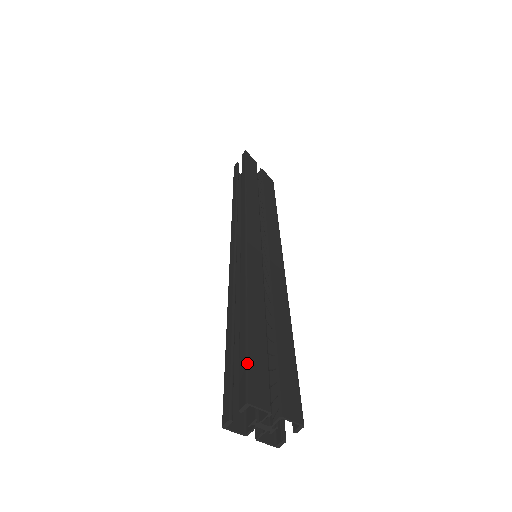
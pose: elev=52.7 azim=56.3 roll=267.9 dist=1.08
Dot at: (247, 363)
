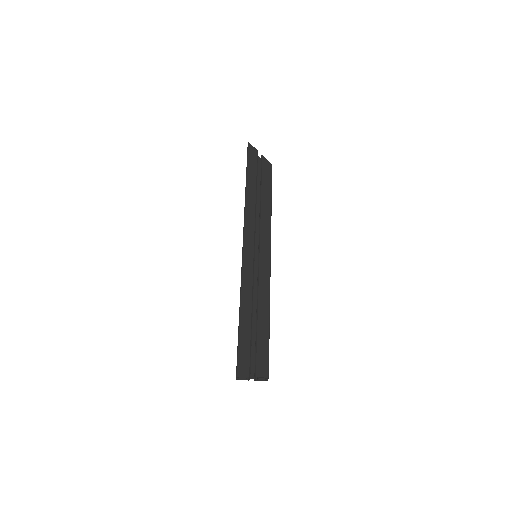
Dot at: (238, 353)
